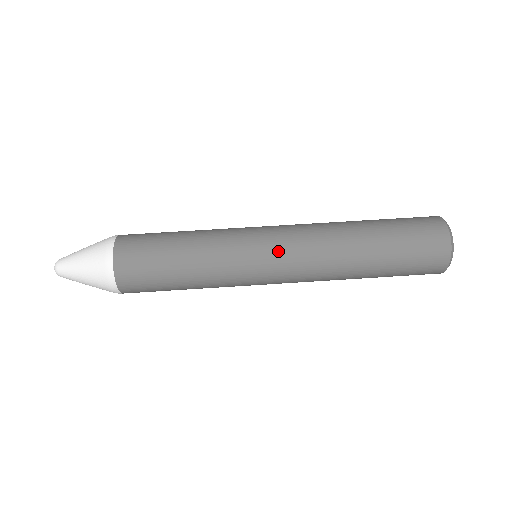
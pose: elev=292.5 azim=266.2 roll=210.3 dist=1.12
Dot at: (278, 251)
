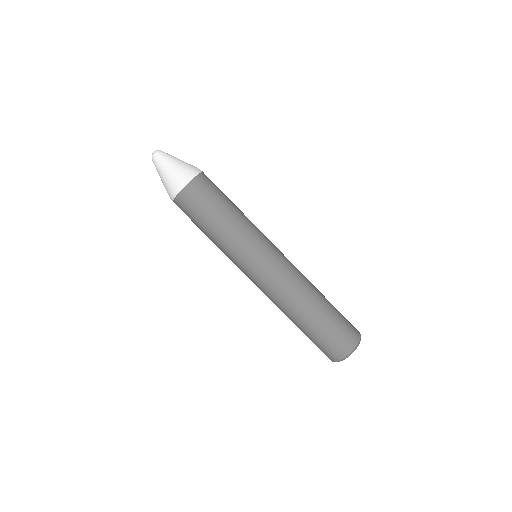
Dot at: (269, 267)
